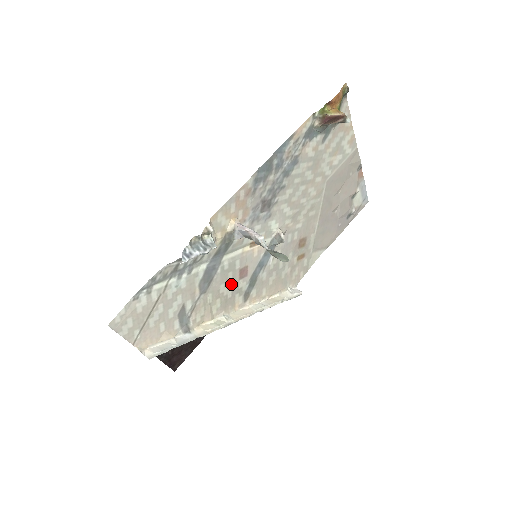
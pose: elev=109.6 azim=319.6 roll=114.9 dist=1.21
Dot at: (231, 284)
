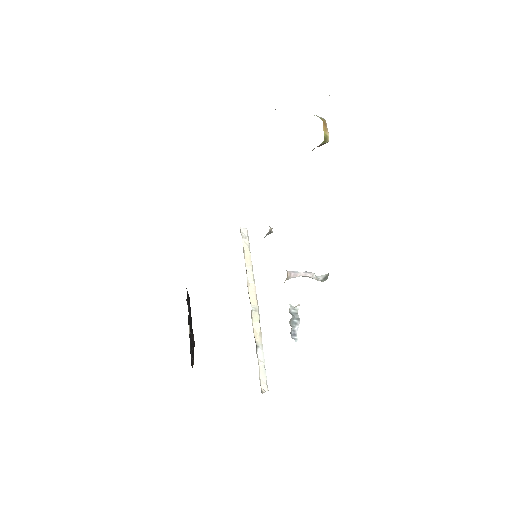
Dot at: occluded
